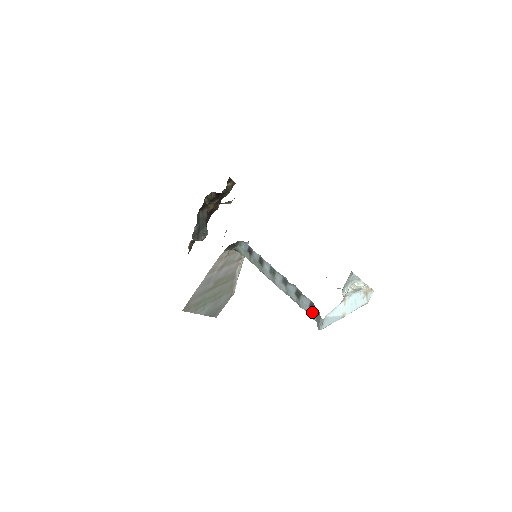
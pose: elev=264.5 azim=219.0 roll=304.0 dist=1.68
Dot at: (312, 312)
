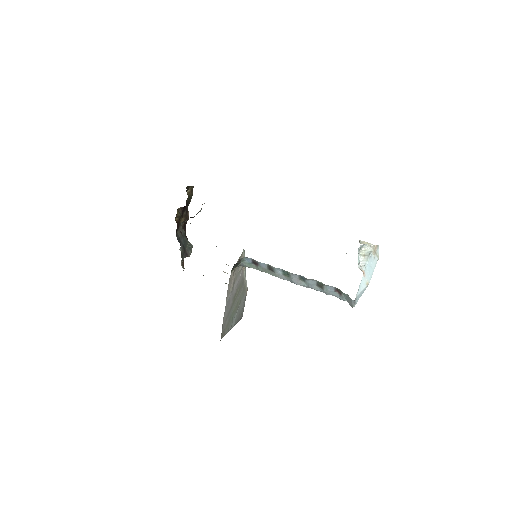
Dot at: (340, 296)
